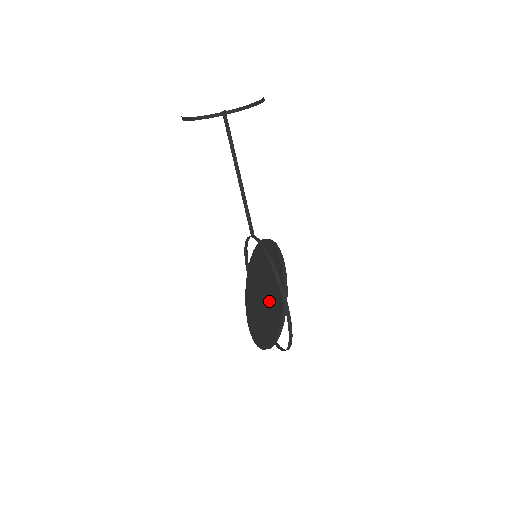
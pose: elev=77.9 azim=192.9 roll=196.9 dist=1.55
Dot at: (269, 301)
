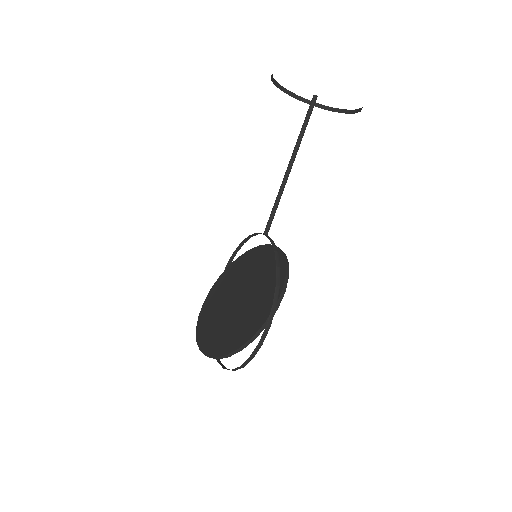
Dot at: (245, 309)
